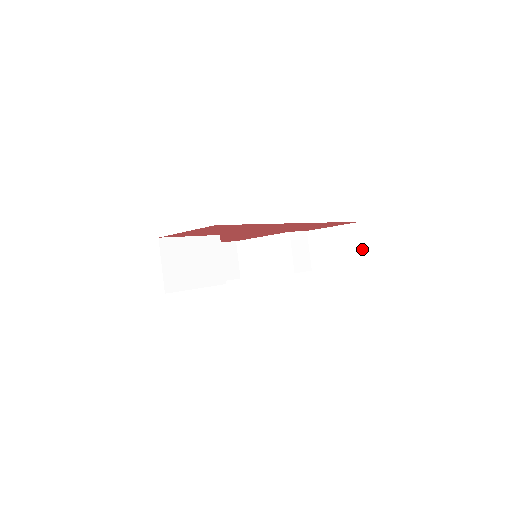
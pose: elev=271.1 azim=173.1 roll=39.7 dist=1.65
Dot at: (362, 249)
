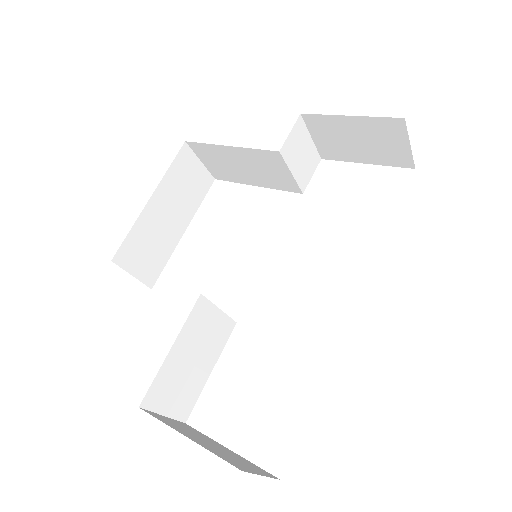
Dot at: (409, 151)
